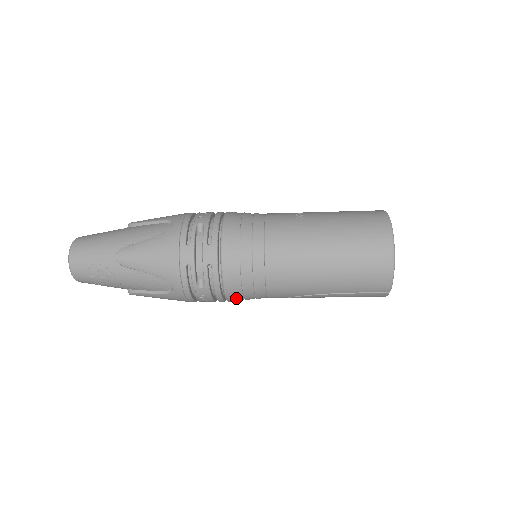
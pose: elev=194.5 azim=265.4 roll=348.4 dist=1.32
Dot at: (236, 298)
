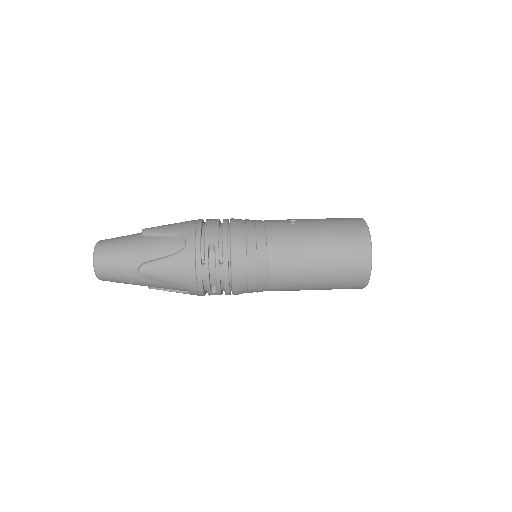
Dot at: occluded
